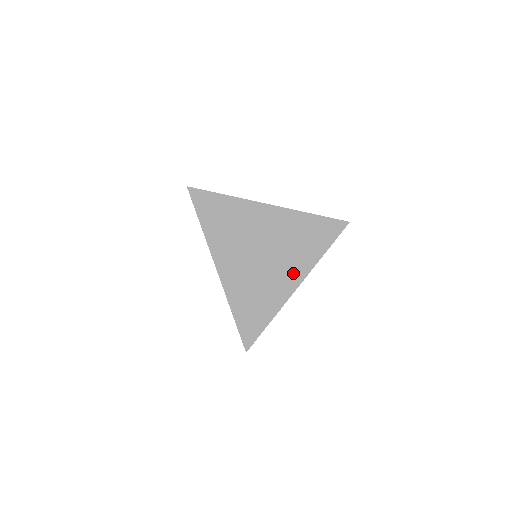
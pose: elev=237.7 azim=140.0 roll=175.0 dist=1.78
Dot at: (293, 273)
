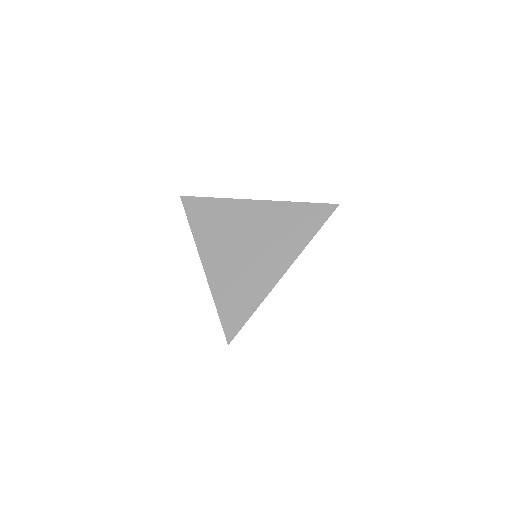
Dot at: (277, 262)
